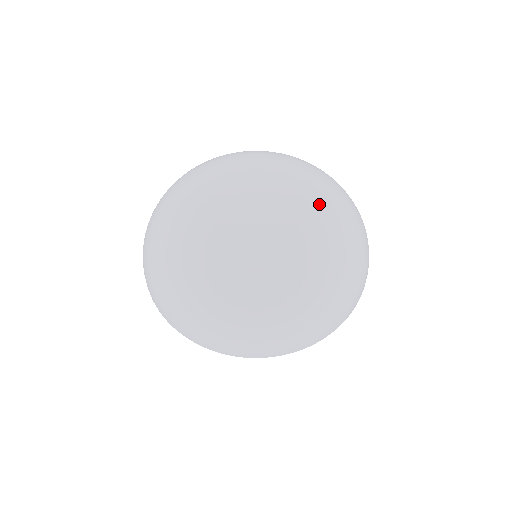
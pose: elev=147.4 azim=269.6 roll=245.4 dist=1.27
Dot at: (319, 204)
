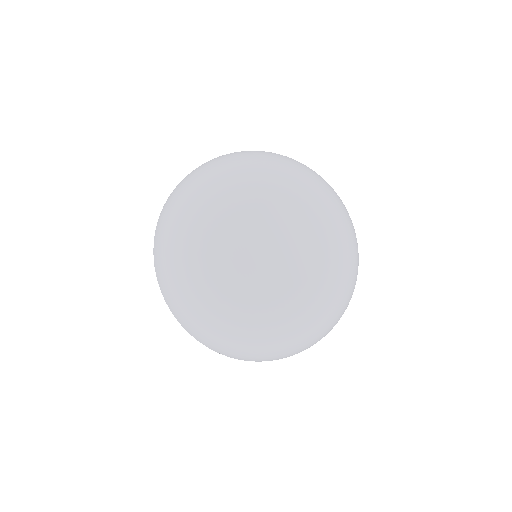
Dot at: (329, 215)
